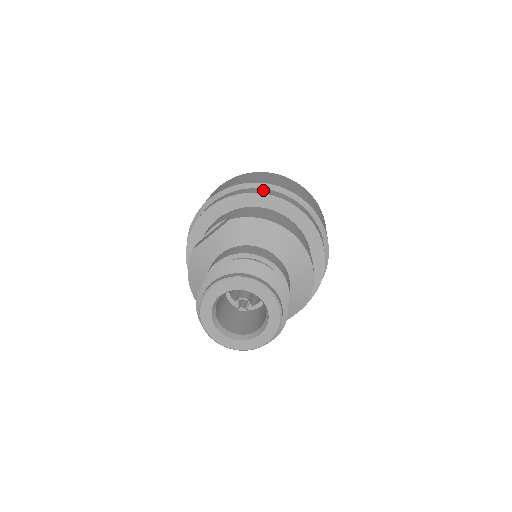
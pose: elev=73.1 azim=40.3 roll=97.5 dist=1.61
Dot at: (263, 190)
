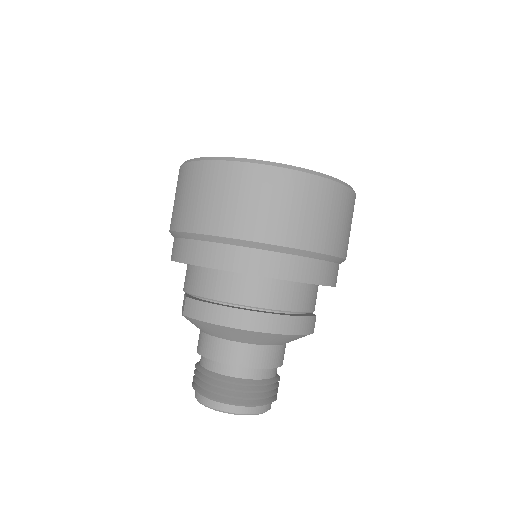
Dot at: (202, 250)
